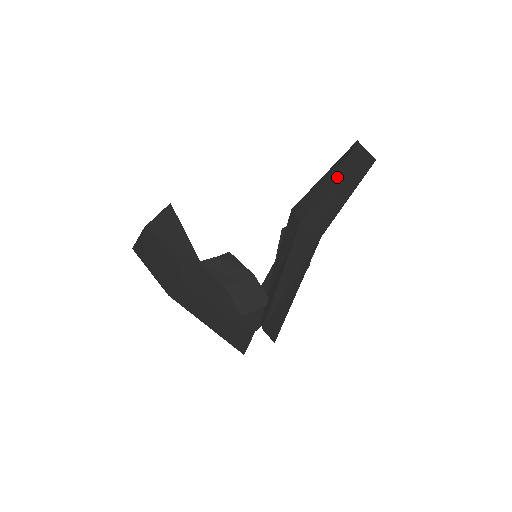
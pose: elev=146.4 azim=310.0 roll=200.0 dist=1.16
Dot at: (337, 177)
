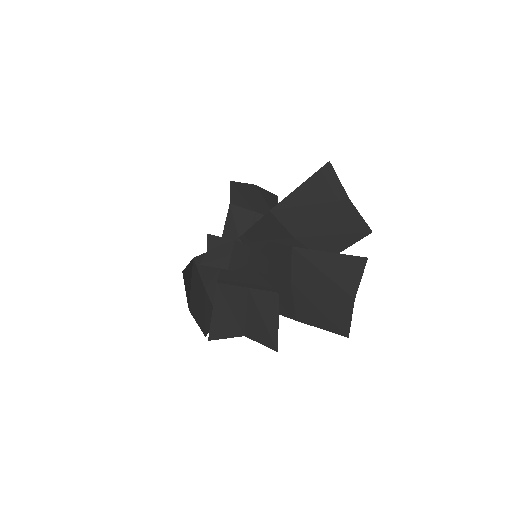
Dot at: (330, 220)
